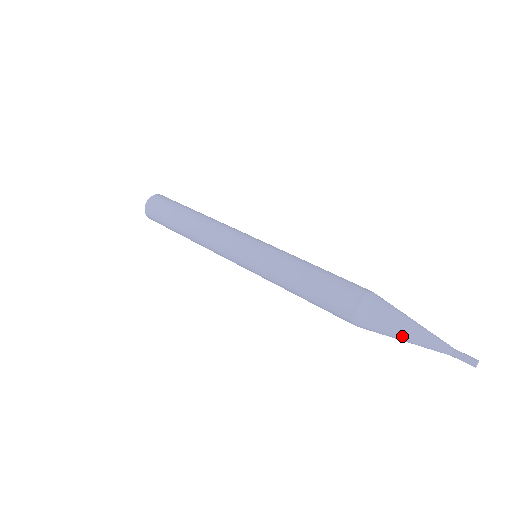
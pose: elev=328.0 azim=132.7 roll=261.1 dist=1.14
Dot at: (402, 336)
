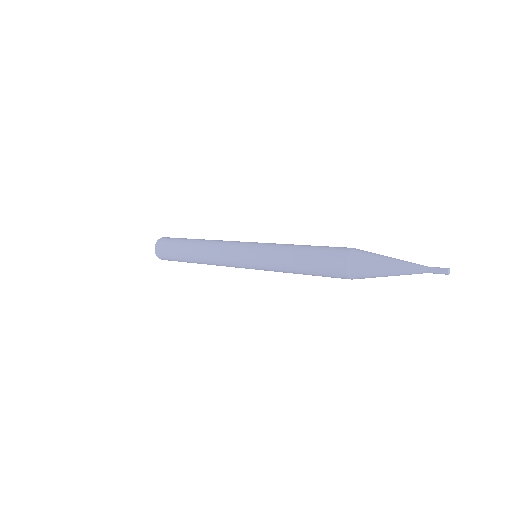
Dot at: (386, 264)
